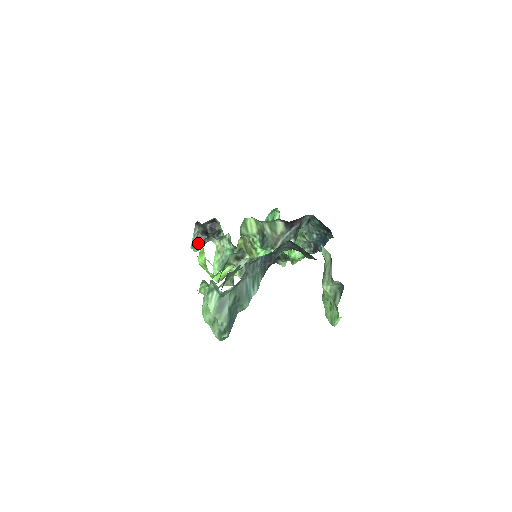
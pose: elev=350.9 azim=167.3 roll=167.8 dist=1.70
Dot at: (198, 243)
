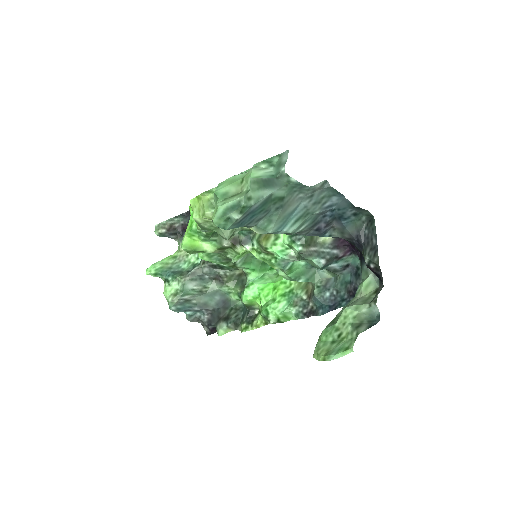
Dot at: (168, 229)
